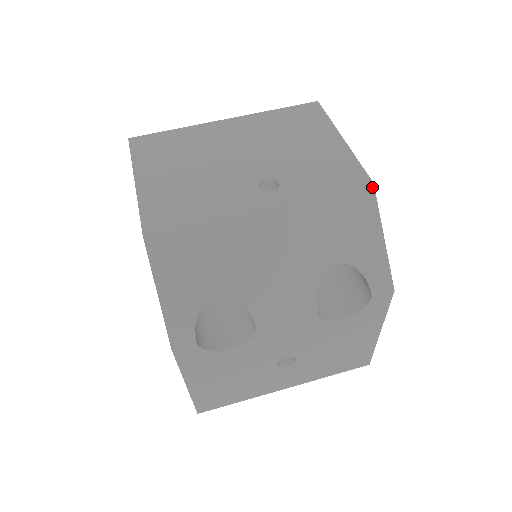
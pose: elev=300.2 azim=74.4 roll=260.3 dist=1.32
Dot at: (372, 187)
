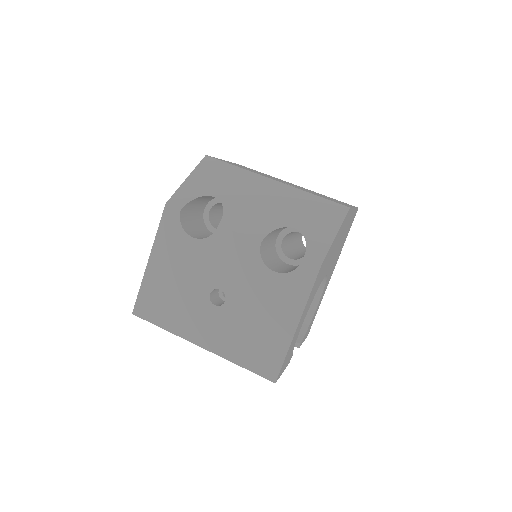
Dot at: (348, 209)
